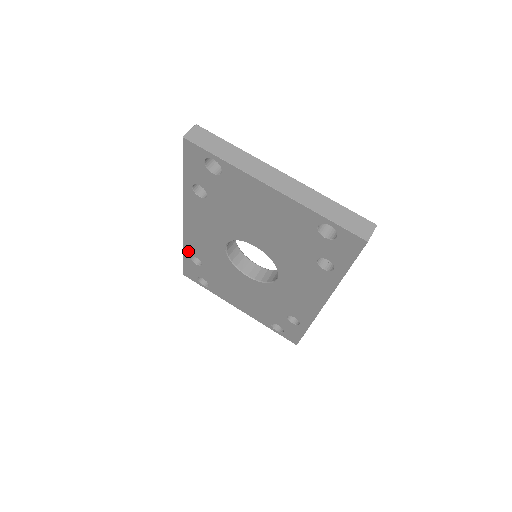
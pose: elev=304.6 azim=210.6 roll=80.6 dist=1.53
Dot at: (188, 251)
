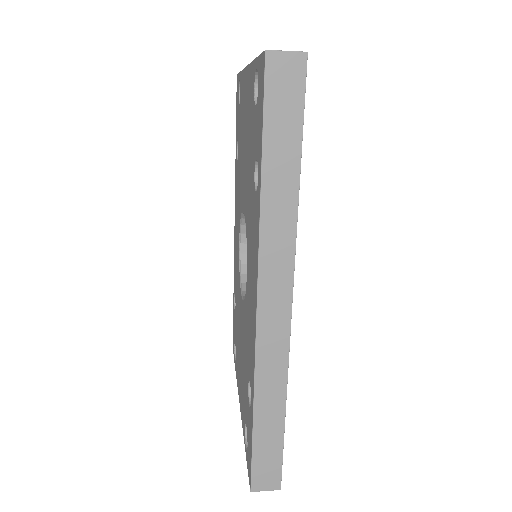
Dot at: (234, 286)
